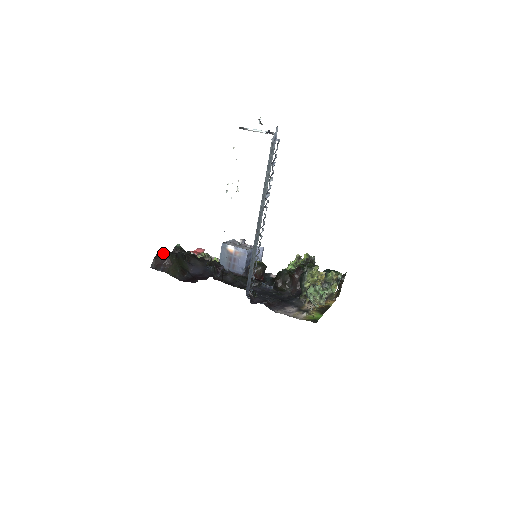
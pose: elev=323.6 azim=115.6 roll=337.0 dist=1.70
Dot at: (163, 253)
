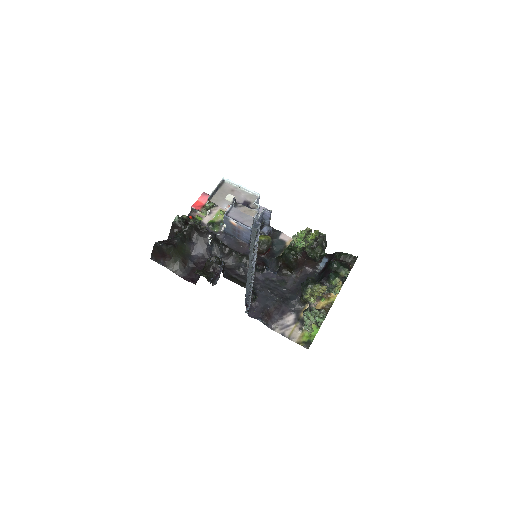
Dot at: (160, 248)
